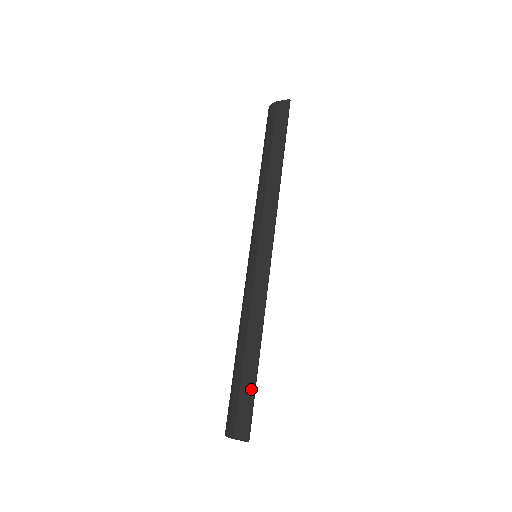
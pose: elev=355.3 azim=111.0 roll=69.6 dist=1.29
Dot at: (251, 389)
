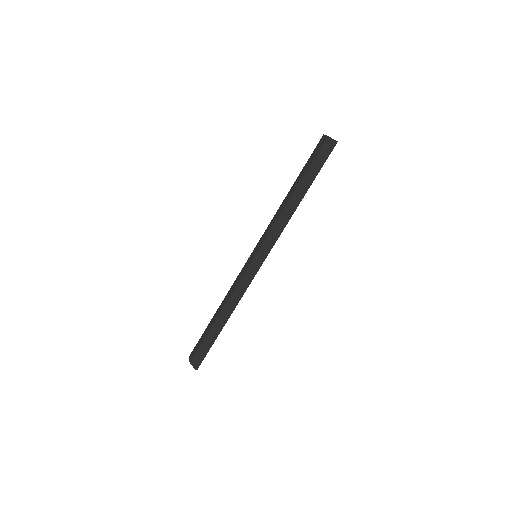
Dot at: (210, 342)
